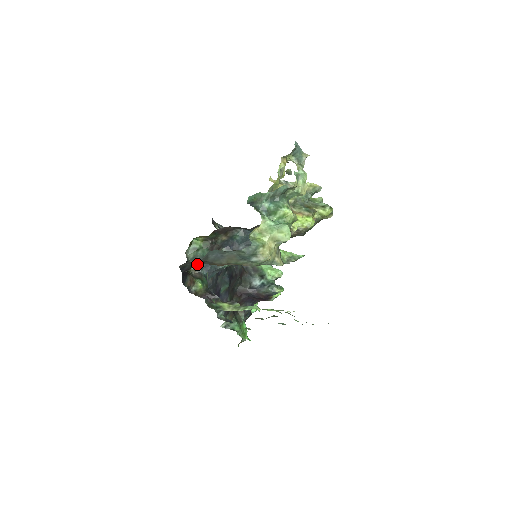
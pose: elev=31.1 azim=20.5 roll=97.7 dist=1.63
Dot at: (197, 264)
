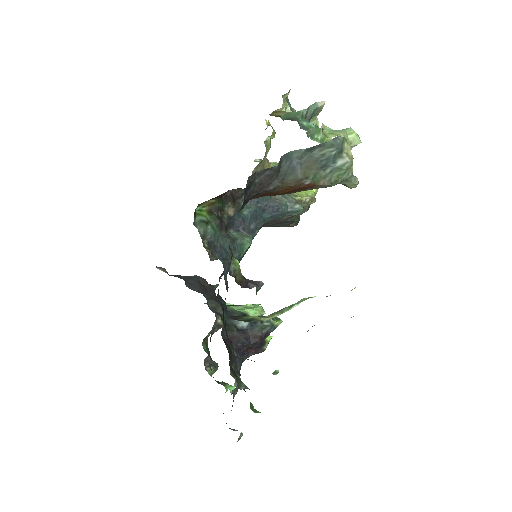
Dot at: (261, 187)
